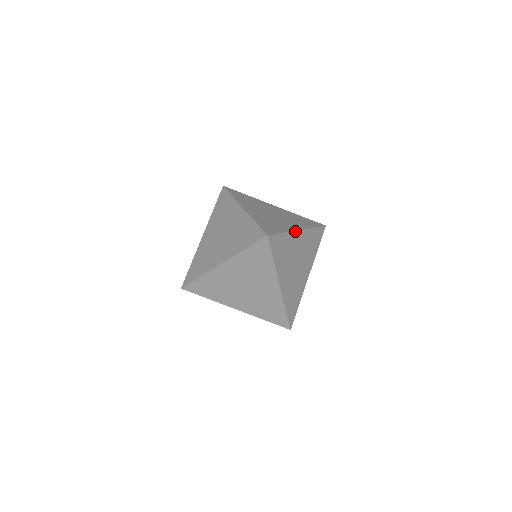
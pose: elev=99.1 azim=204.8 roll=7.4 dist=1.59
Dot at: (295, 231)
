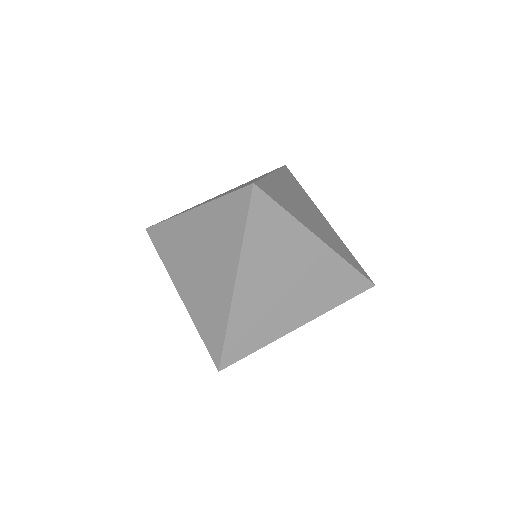
Dot at: (270, 174)
